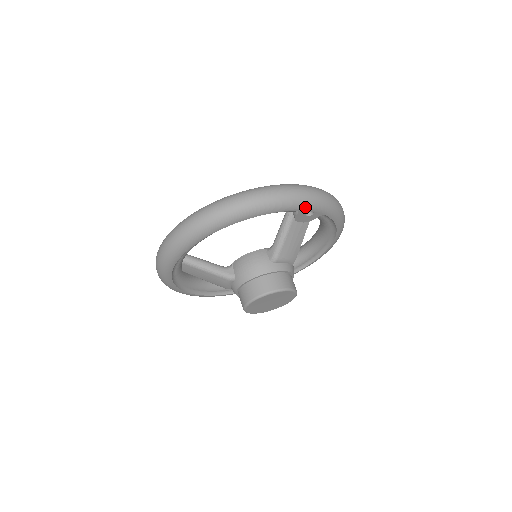
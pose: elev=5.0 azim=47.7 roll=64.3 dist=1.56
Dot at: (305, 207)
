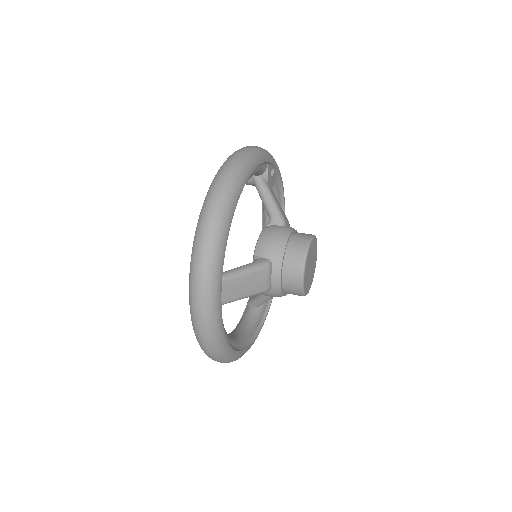
Dot at: (270, 158)
